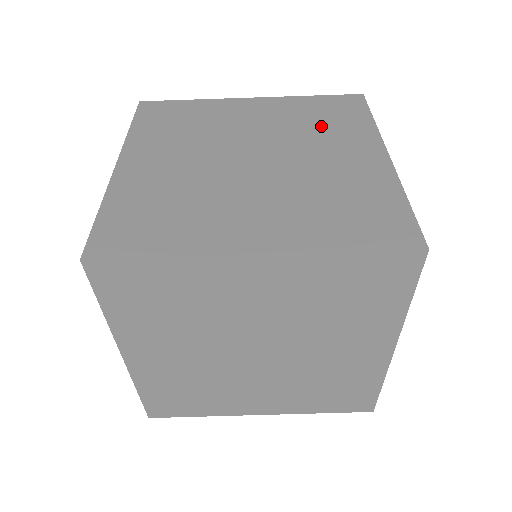
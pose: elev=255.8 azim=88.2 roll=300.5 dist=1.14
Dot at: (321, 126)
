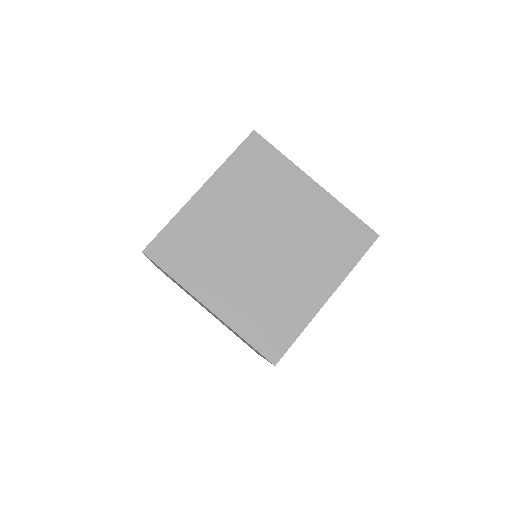
Dot at: (324, 246)
